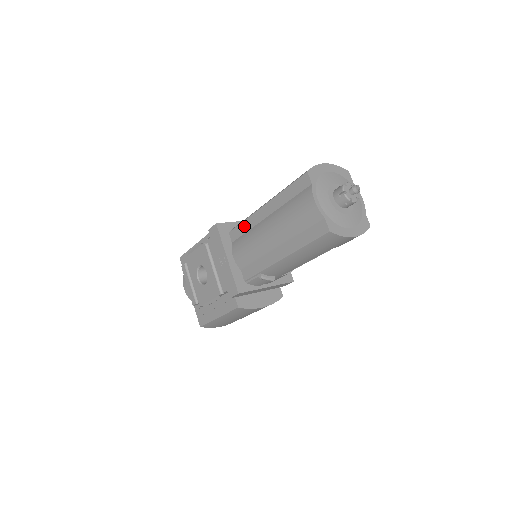
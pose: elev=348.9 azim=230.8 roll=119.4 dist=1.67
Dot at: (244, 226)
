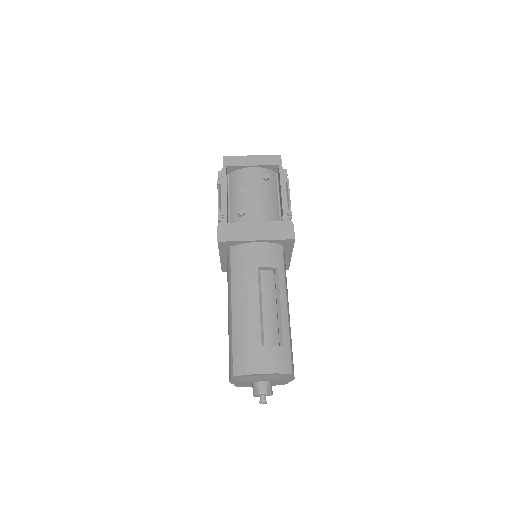
Dot at: occluded
